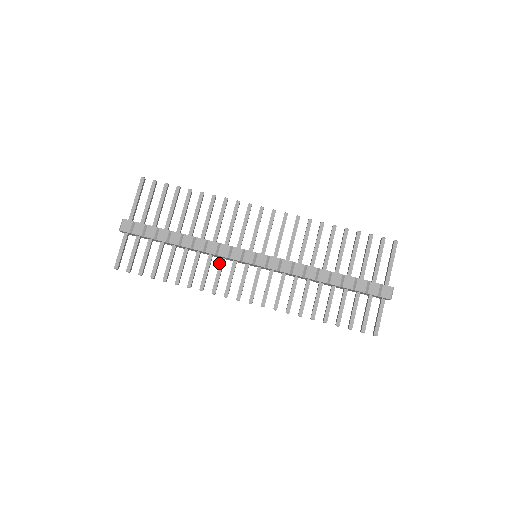
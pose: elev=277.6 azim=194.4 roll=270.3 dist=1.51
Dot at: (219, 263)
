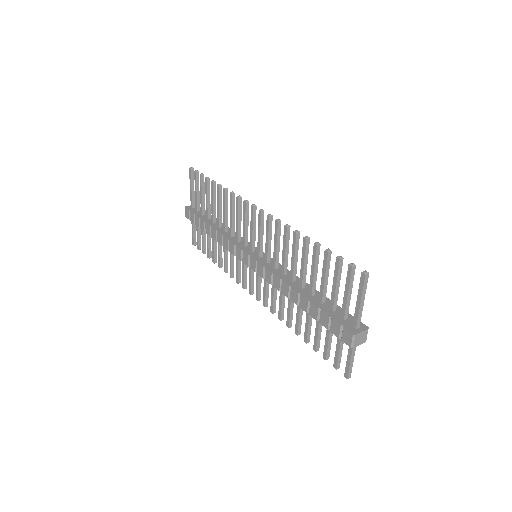
Dot at: (236, 257)
